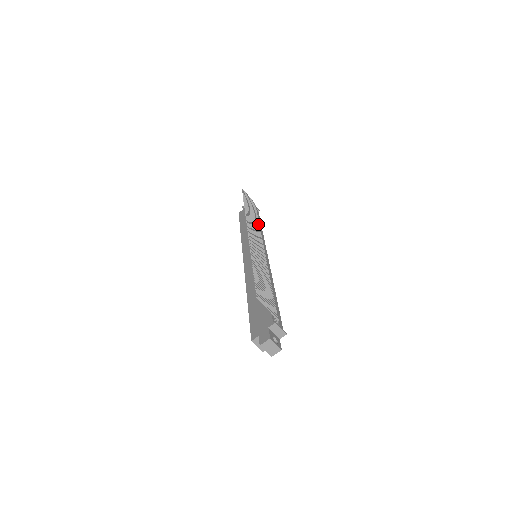
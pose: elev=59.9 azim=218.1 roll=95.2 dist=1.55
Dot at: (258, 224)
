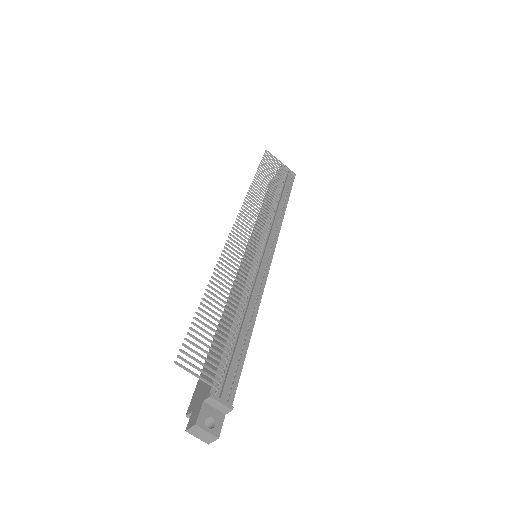
Dot at: (273, 203)
